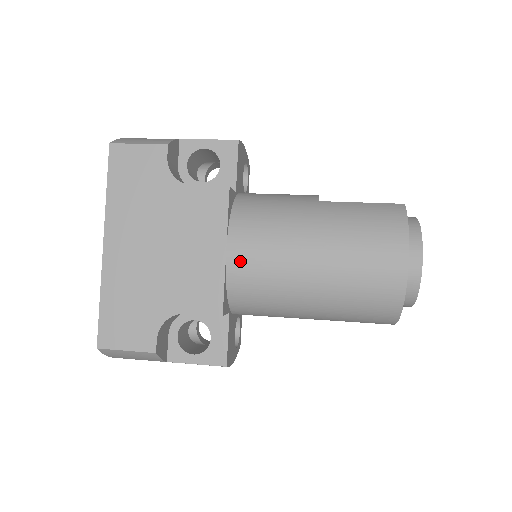
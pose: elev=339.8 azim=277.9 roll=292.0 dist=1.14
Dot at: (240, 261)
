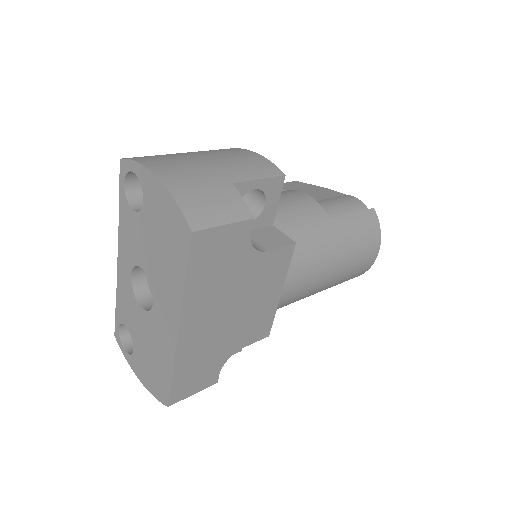
Dot at: (289, 296)
